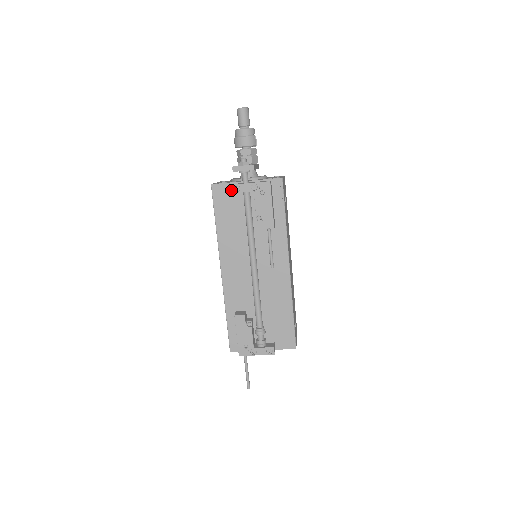
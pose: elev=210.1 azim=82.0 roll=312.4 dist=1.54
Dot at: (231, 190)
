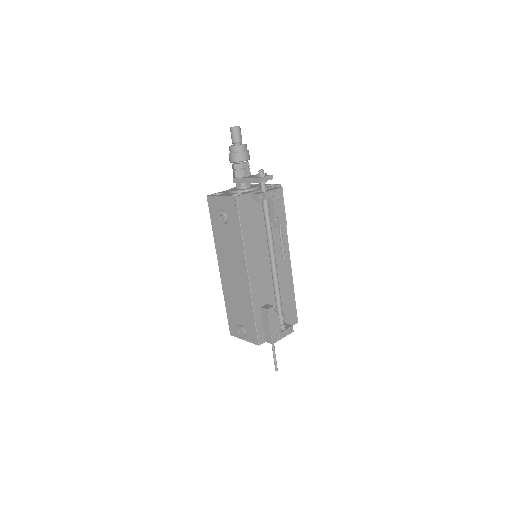
Dot at: (250, 199)
